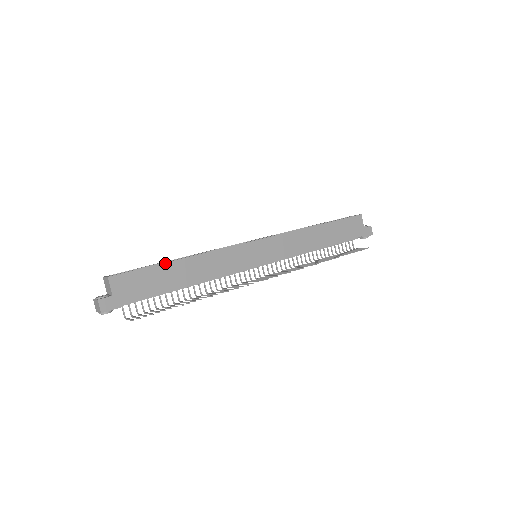
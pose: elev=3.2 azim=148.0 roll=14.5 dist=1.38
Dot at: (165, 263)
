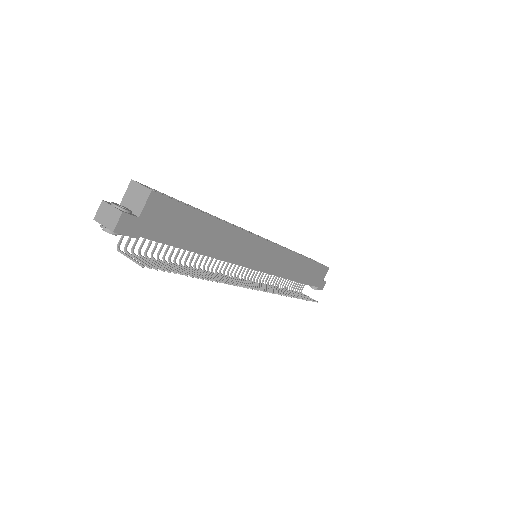
Dot at: (205, 214)
